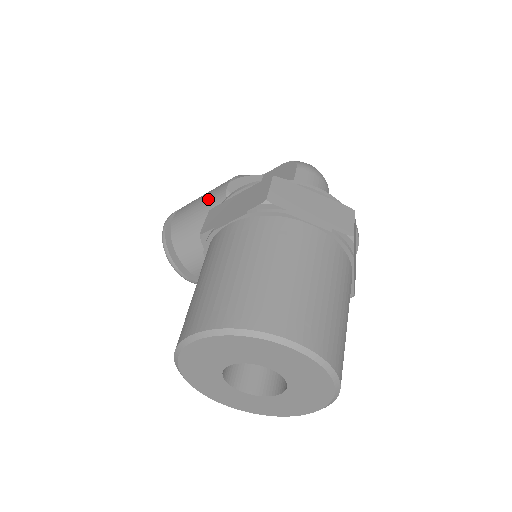
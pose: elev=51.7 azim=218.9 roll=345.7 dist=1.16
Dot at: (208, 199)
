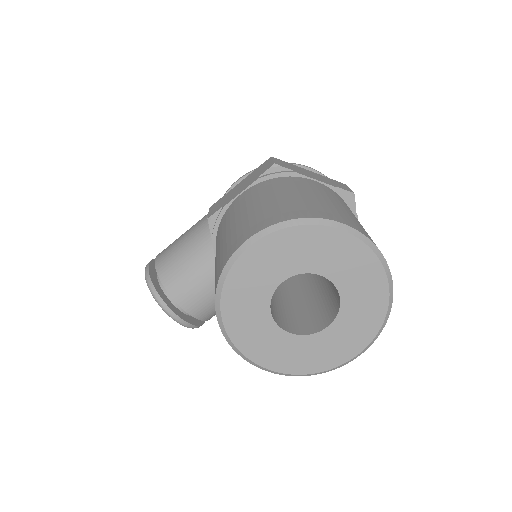
Dot at: (194, 227)
